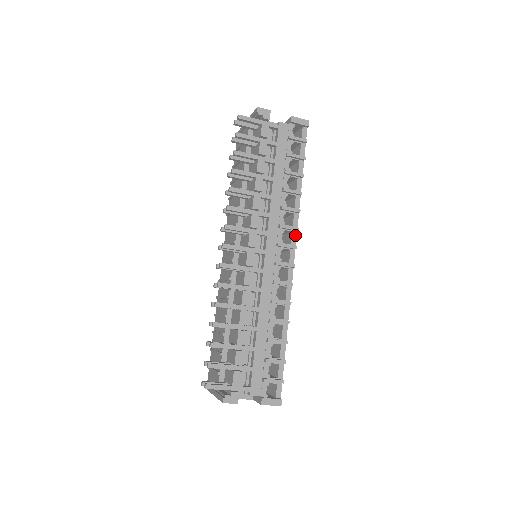
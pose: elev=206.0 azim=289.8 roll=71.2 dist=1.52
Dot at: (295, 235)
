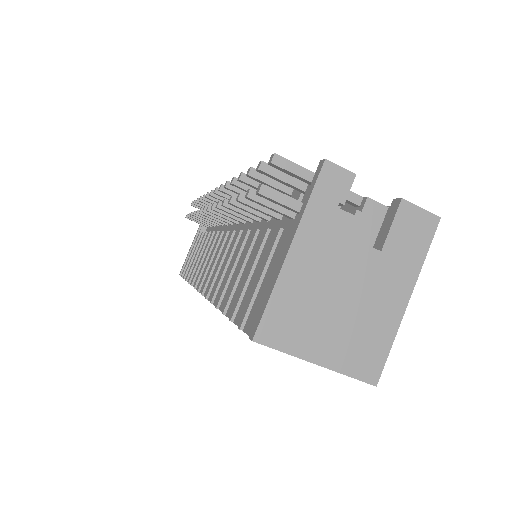
Dot at: occluded
